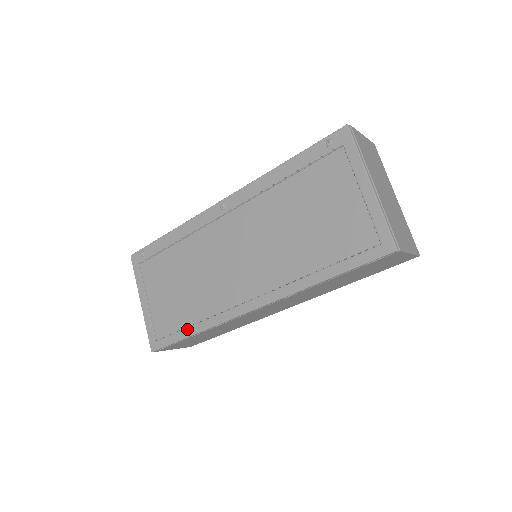
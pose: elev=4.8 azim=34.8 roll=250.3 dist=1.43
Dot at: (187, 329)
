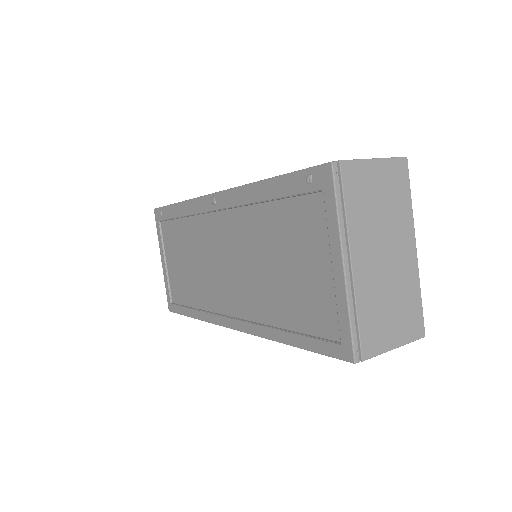
Dot at: (189, 310)
